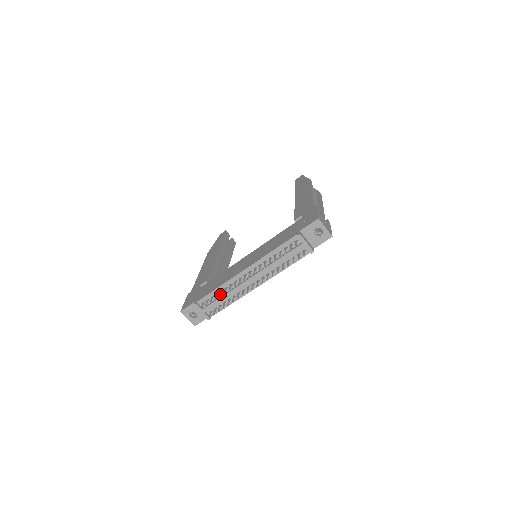
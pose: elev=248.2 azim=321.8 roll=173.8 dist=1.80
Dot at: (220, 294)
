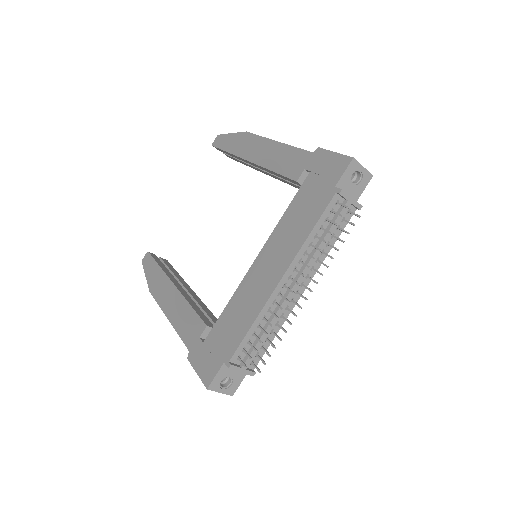
Dot at: (264, 331)
